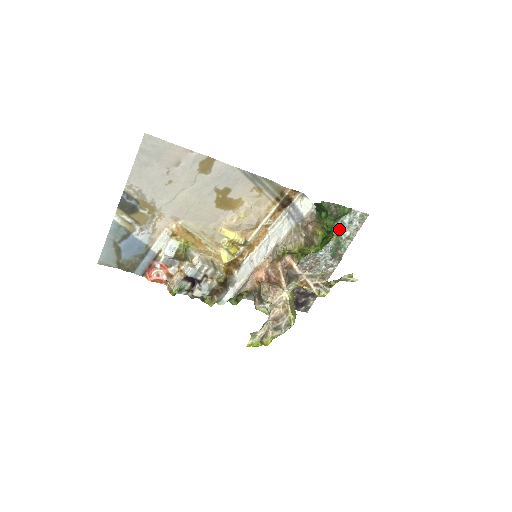
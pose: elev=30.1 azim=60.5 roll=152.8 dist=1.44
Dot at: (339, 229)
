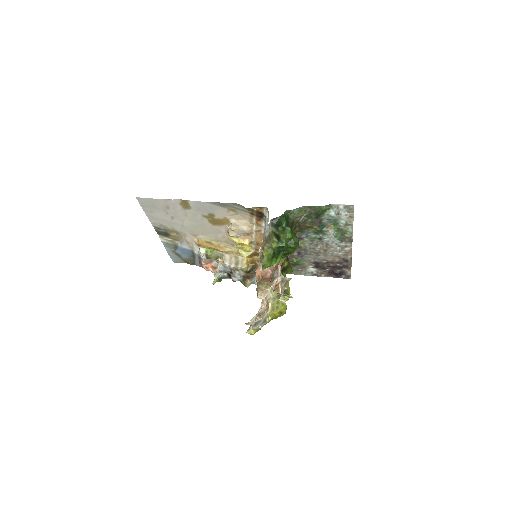
Dot at: (331, 220)
